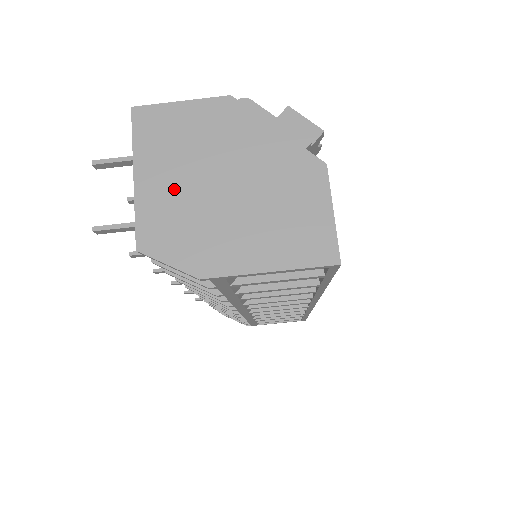
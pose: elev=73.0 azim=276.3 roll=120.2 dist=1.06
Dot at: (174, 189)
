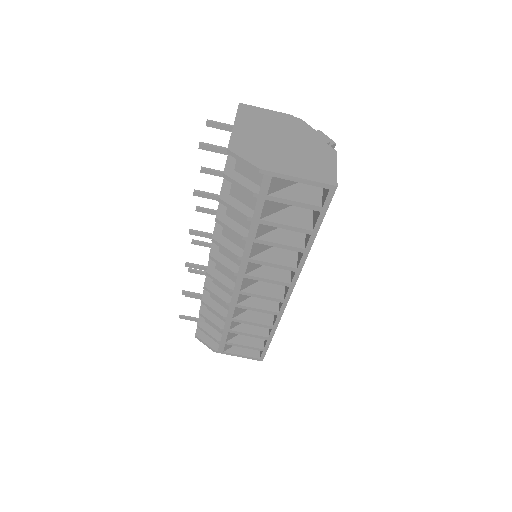
Dot at: (254, 135)
